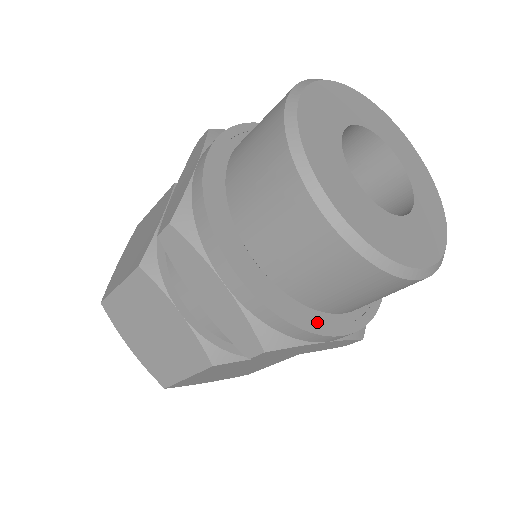
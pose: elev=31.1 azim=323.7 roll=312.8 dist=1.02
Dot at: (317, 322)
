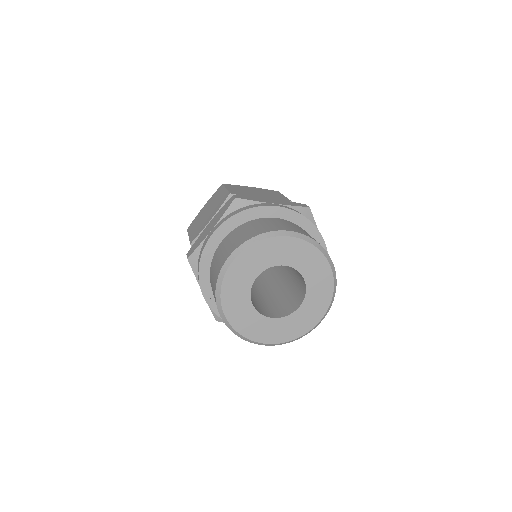
Dot at: occluded
